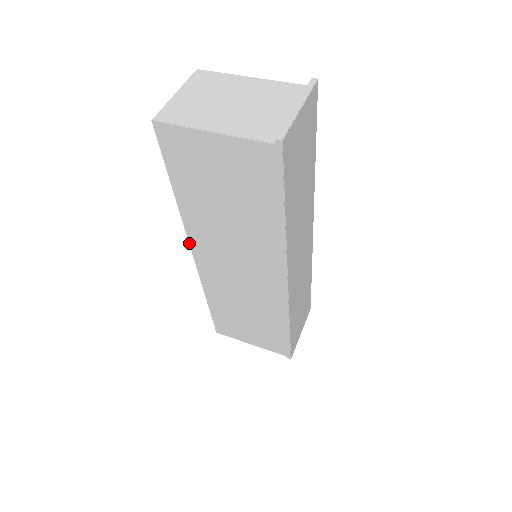
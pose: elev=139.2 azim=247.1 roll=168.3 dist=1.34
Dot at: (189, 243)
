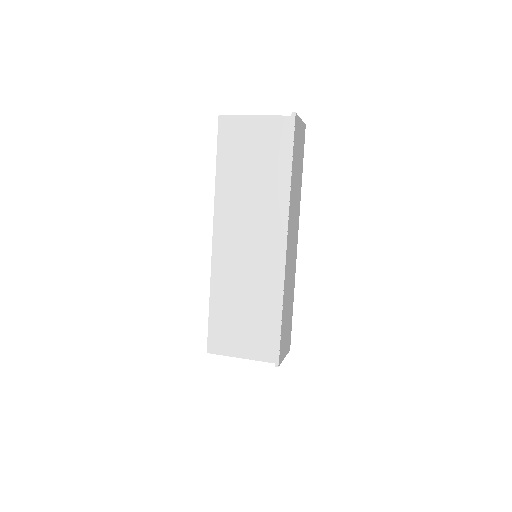
Dot at: (213, 222)
